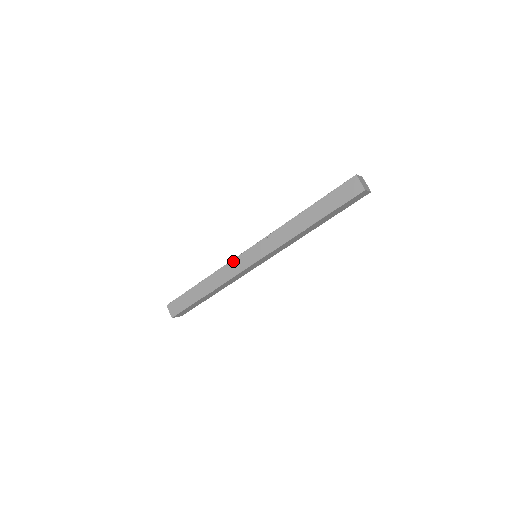
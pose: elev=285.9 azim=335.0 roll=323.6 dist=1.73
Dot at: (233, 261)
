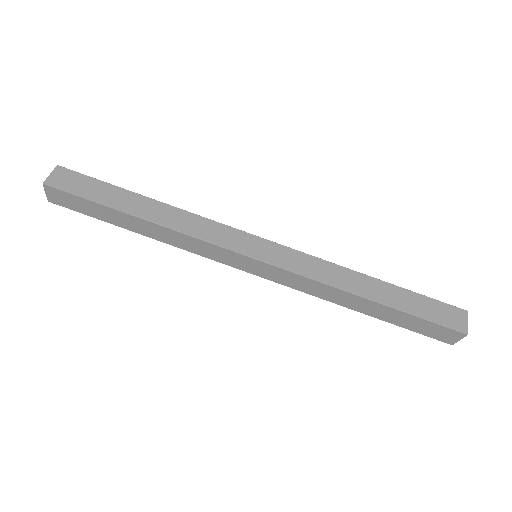
Dot at: (226, 227)
